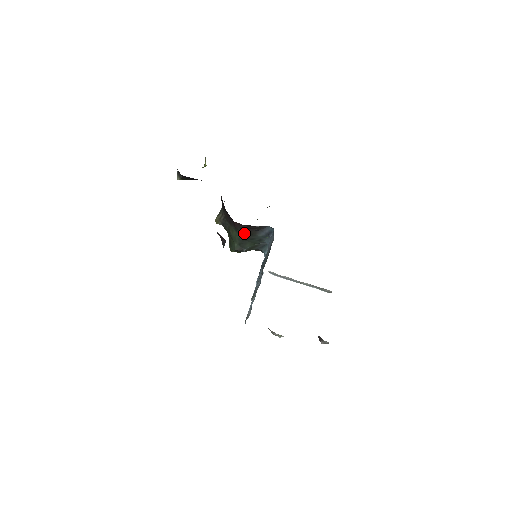
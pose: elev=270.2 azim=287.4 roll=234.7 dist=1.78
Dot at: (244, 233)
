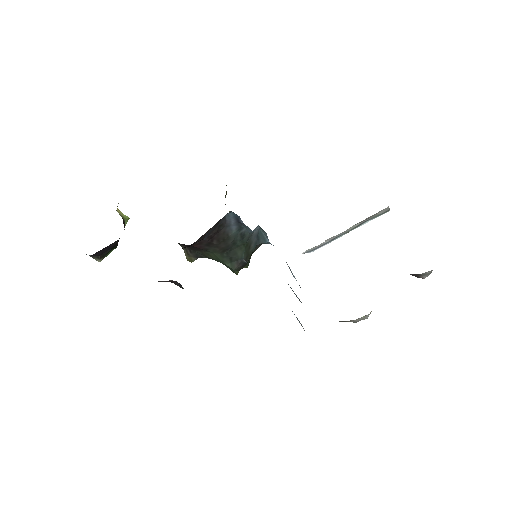
Dot at: (216, 246)
